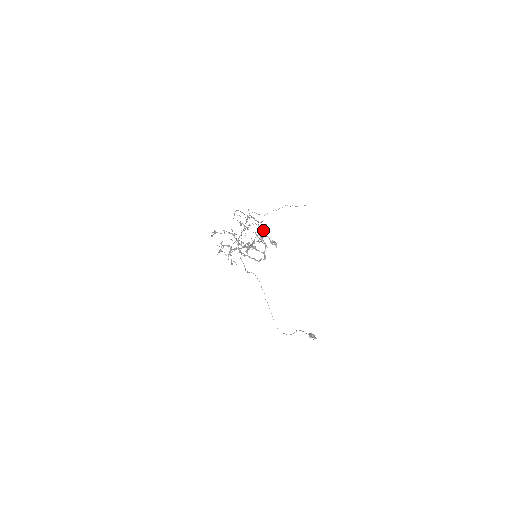
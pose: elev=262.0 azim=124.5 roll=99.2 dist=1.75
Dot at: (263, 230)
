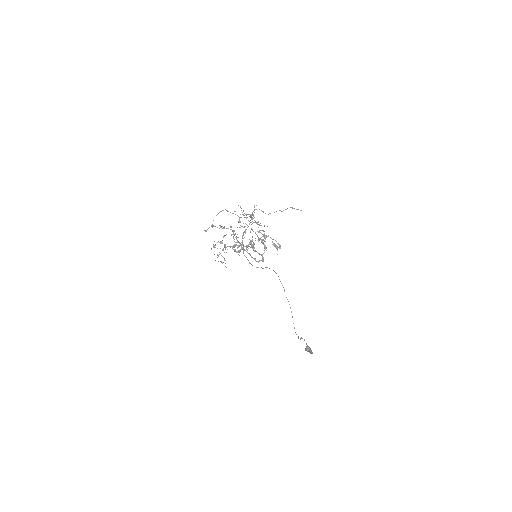
Dot at: occluded
